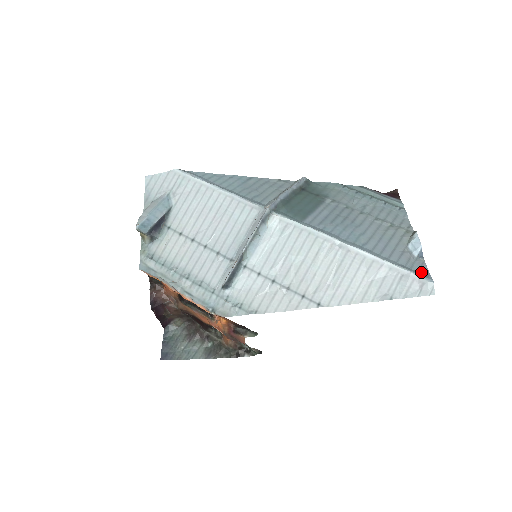
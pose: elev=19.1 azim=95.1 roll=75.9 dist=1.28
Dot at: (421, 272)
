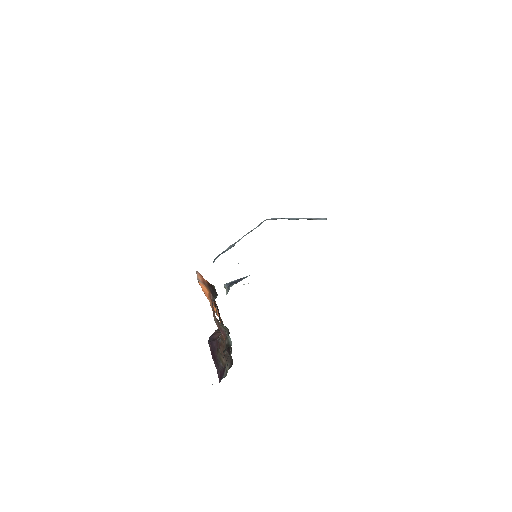
Dot at: occluded
